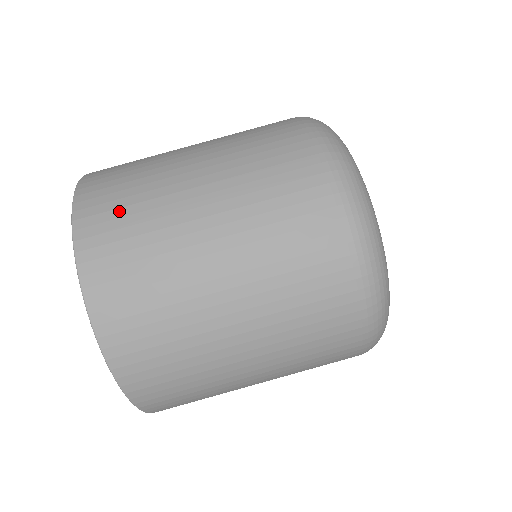
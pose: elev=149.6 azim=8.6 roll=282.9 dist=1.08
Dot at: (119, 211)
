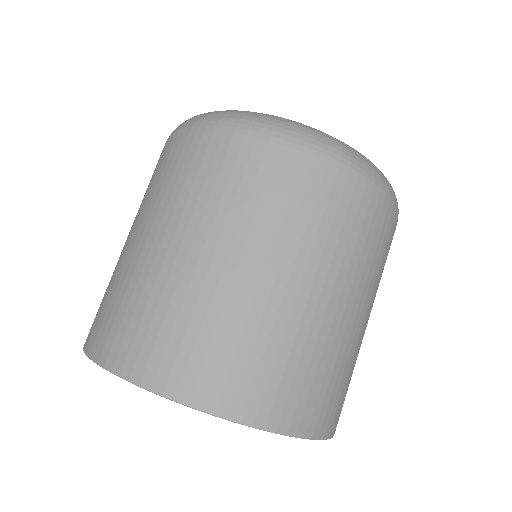
Dot at: (237, 363)
